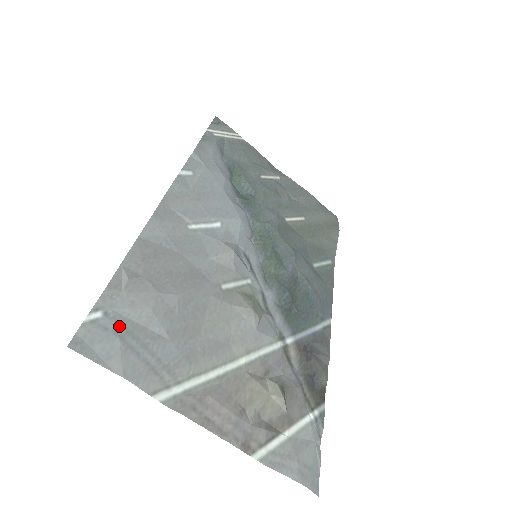
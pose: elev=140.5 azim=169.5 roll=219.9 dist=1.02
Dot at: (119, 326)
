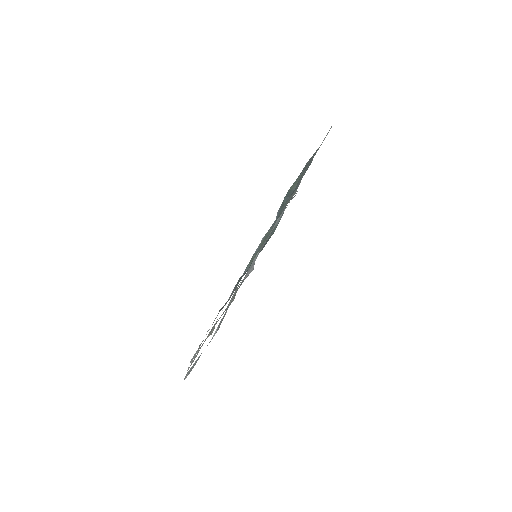
Dot at: occluded
